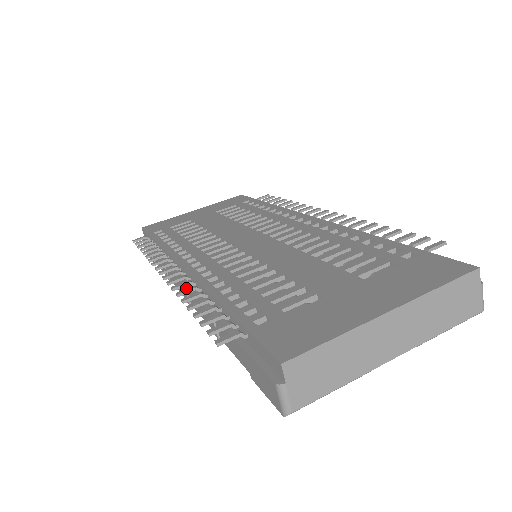
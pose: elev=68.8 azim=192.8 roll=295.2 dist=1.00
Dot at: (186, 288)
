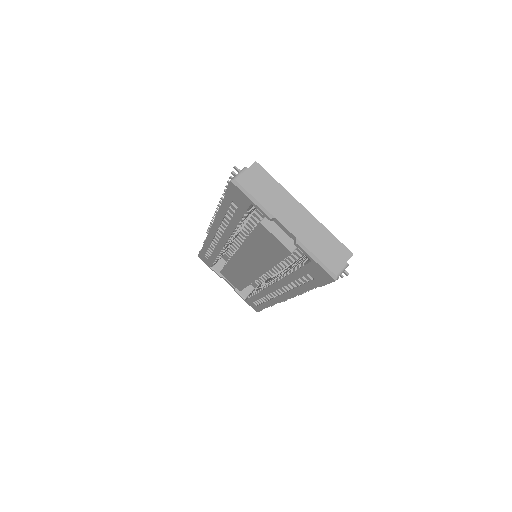
Dot at: occluded
